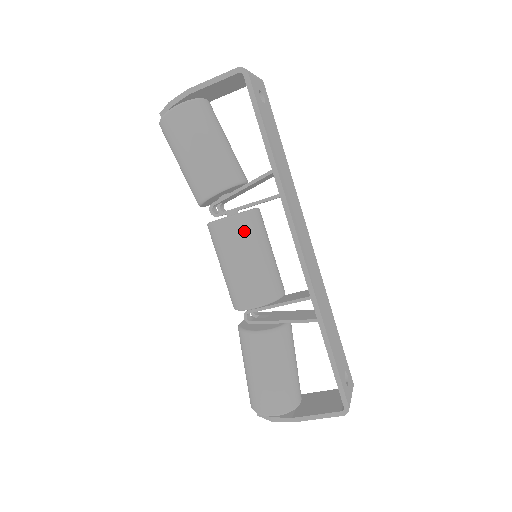
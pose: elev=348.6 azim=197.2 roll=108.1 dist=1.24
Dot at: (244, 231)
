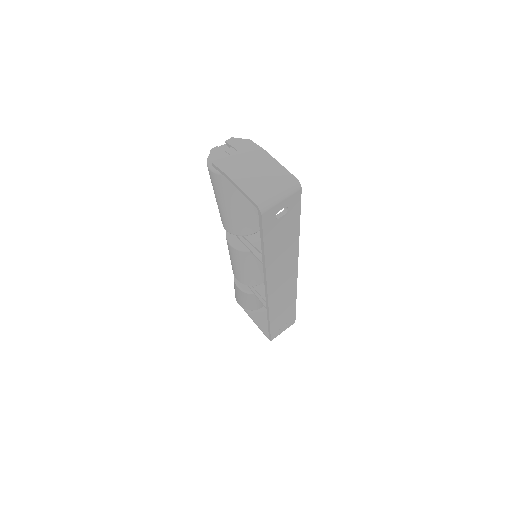
Dot at: (241, 257)
